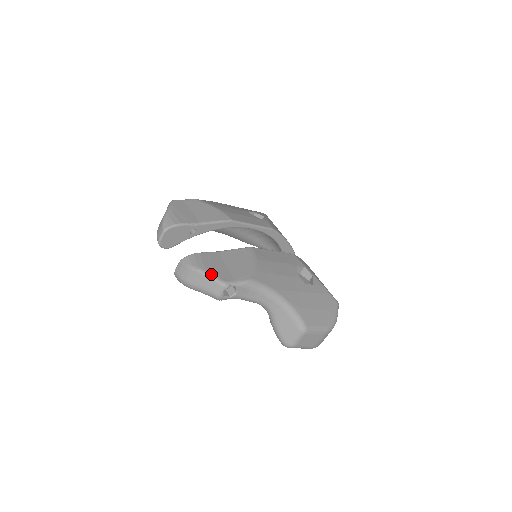
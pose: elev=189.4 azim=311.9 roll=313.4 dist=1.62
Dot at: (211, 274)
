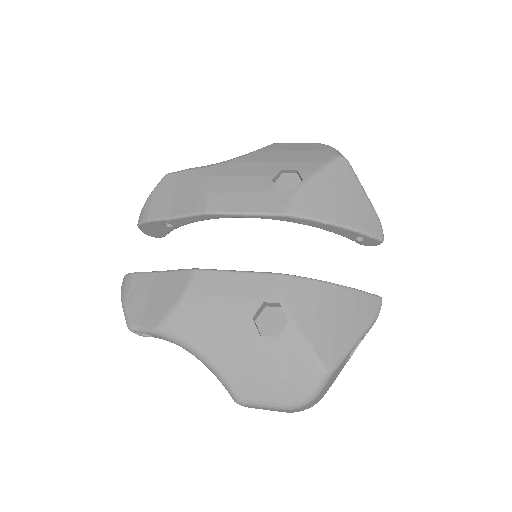
Dot at: (124, 310)
